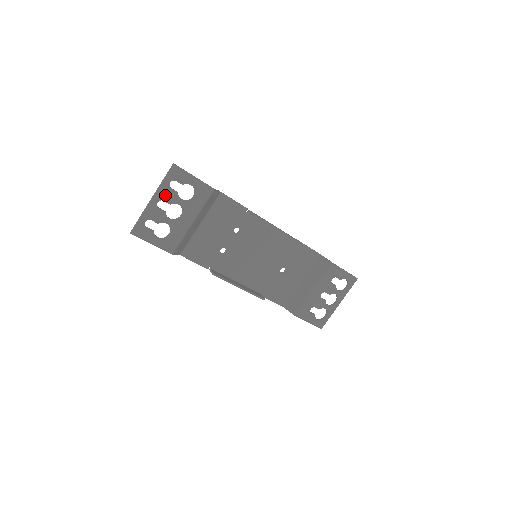
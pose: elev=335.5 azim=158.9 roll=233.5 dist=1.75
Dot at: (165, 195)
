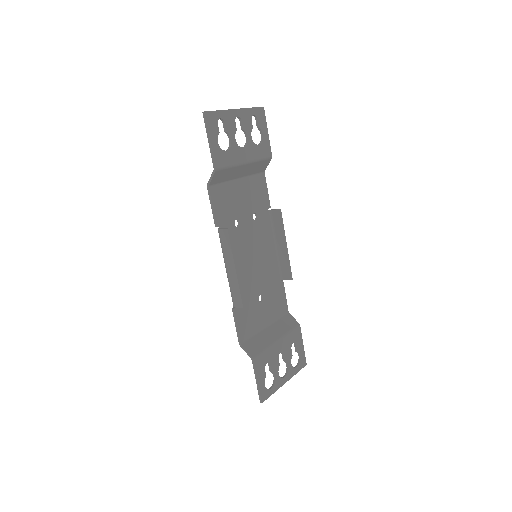
Dot at: (245, 118)
